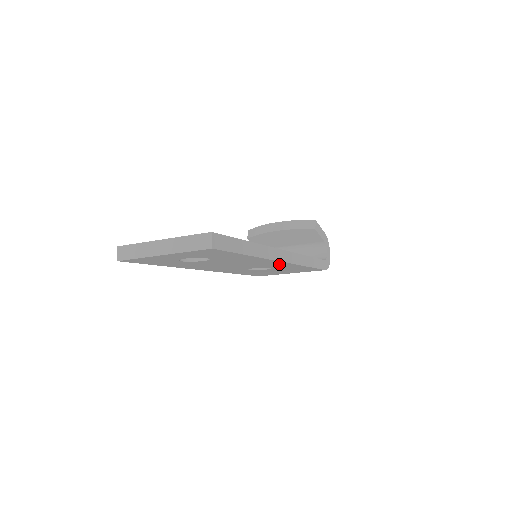
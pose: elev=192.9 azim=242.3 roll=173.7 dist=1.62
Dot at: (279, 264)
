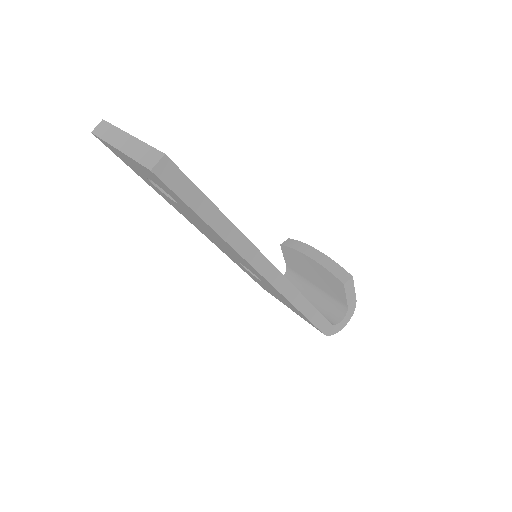
Dot at: occluded
